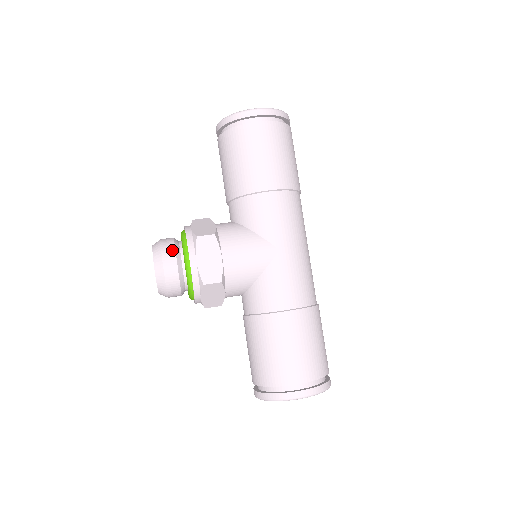
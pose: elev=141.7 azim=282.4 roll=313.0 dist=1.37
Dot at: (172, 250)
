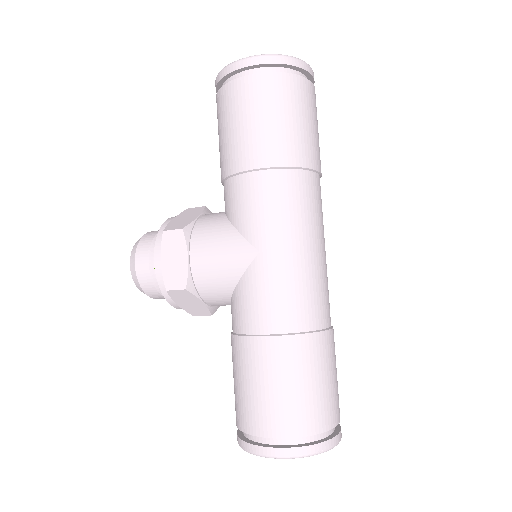
Dot at: (147, 246)
